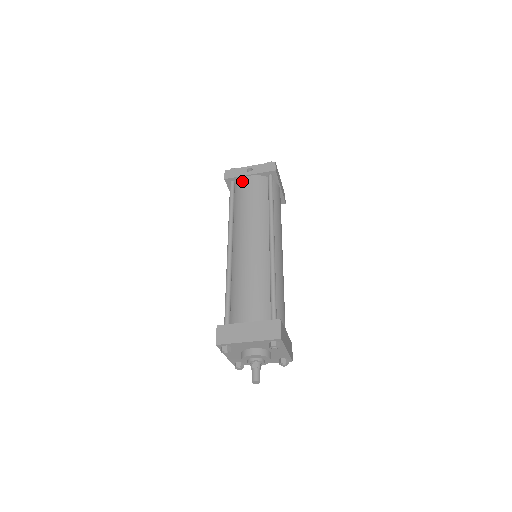
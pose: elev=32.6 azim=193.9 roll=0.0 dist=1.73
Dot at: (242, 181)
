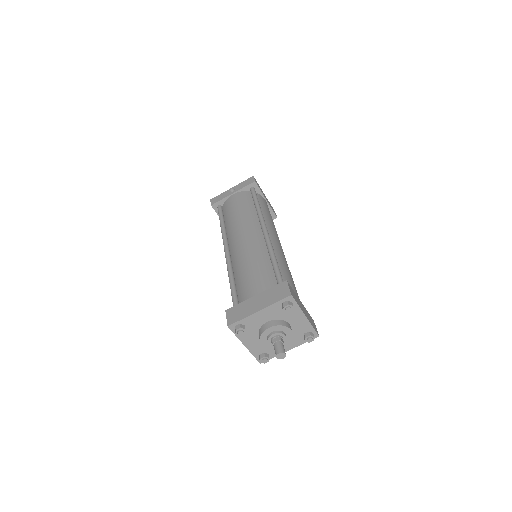
Dot at: (227, 201)
